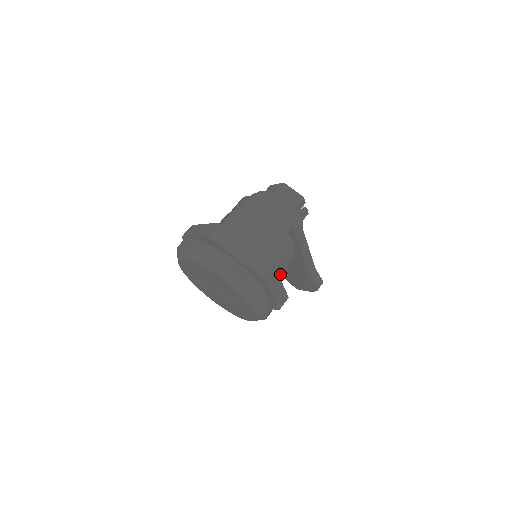
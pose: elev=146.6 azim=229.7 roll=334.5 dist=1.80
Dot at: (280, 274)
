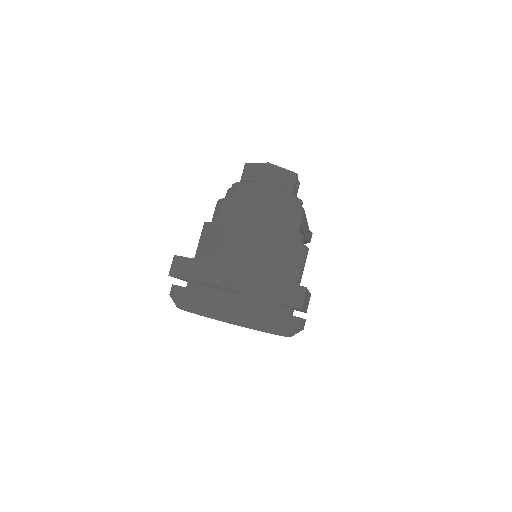
Dot at: occluded
